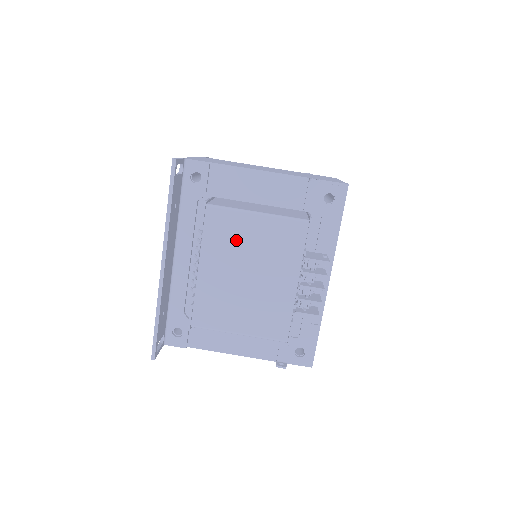
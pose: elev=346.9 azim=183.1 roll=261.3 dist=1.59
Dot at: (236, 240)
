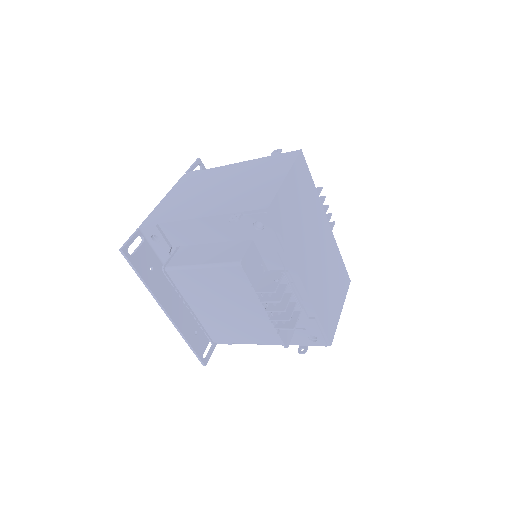
Dot at: (200, 287)
